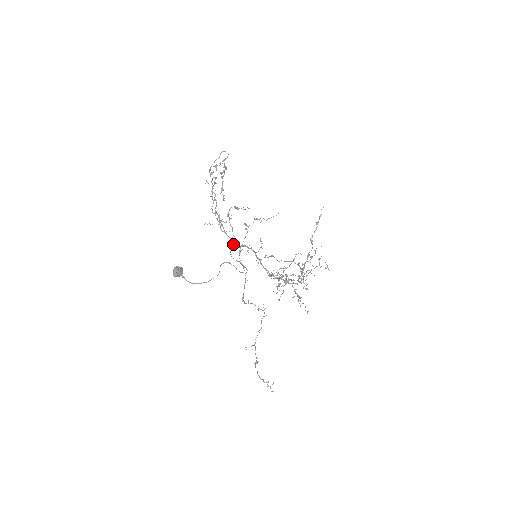
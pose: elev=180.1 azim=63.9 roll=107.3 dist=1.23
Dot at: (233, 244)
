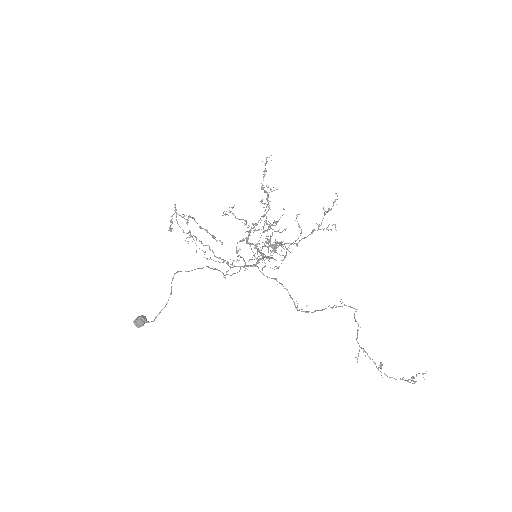
Dot at: (240, 267)
